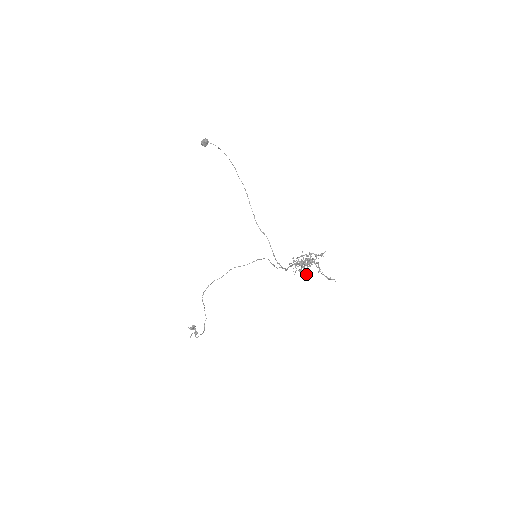
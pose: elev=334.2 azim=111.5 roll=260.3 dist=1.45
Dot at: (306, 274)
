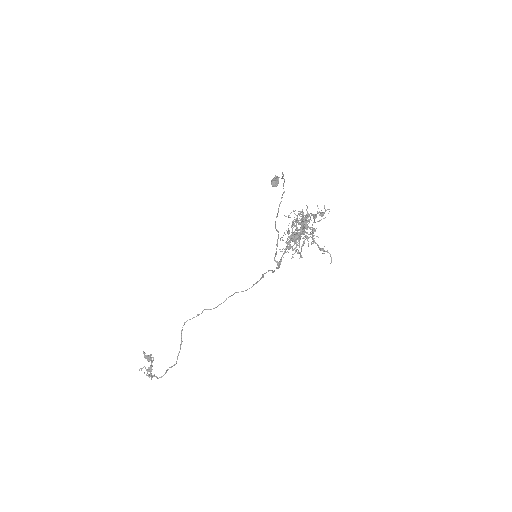
Dot at: occluded
